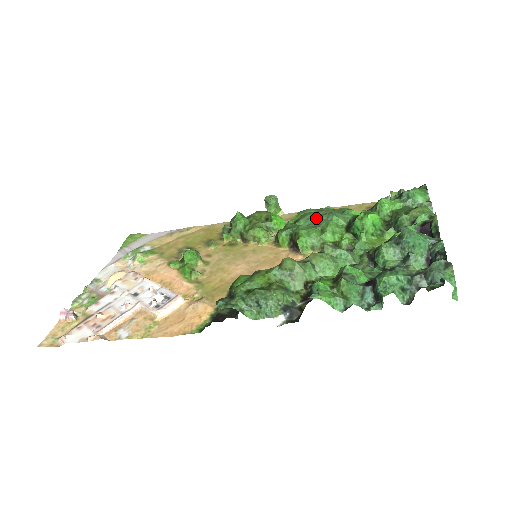
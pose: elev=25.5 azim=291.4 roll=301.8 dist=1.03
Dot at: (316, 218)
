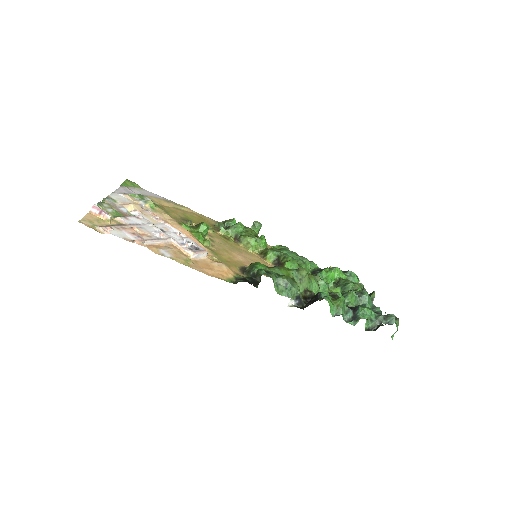
Dot at: (295, 255)
